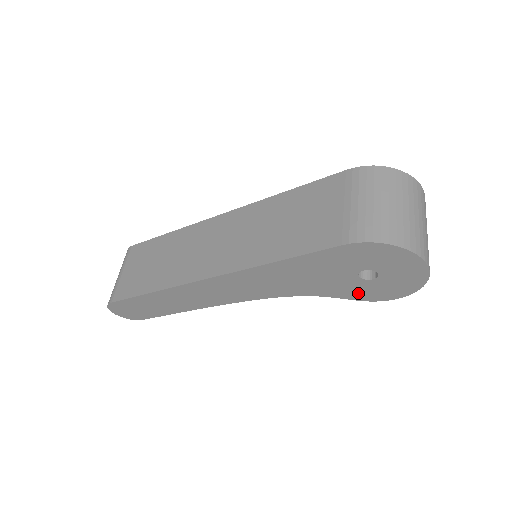
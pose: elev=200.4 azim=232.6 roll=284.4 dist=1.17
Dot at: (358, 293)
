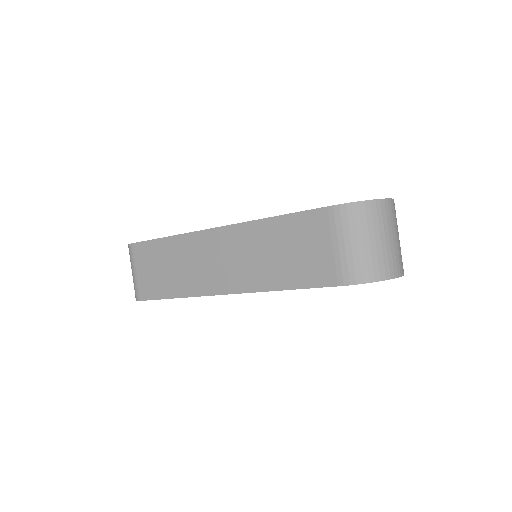
Dot at: occluded
